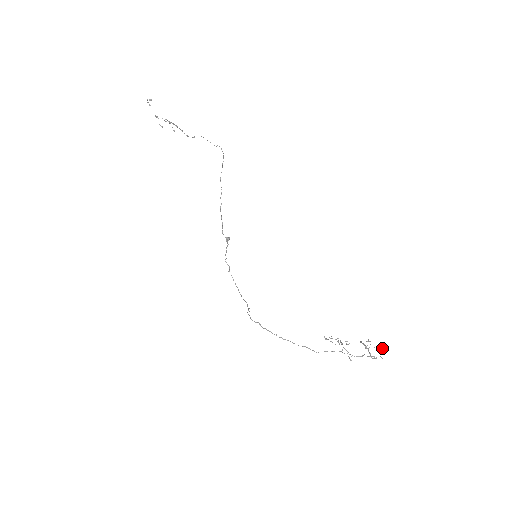
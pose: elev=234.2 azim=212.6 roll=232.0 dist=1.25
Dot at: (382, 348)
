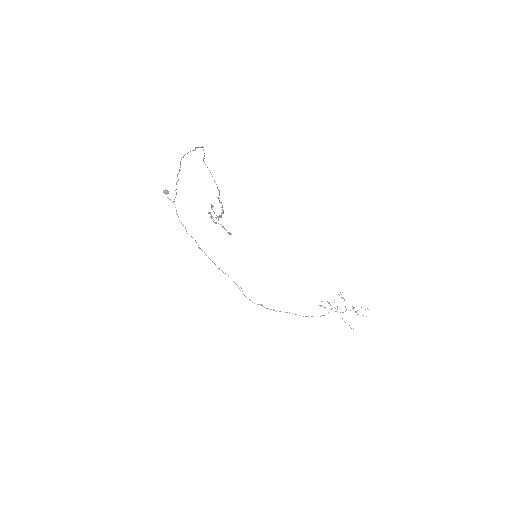
Dot at: occluded
